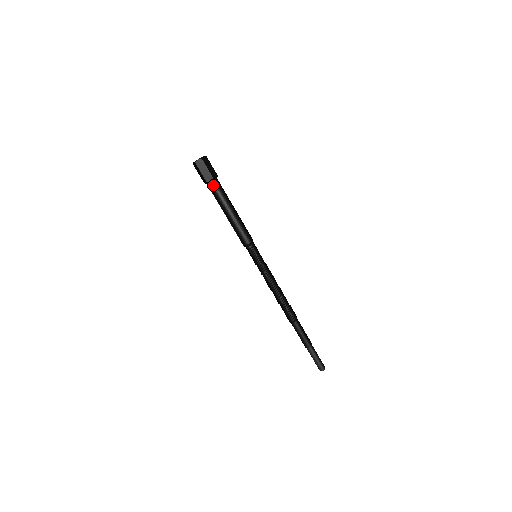
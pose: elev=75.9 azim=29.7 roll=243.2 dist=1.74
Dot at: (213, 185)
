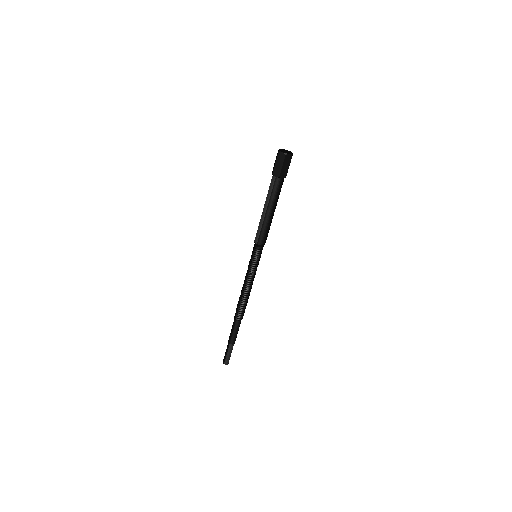
Dot at: (281, 182)
